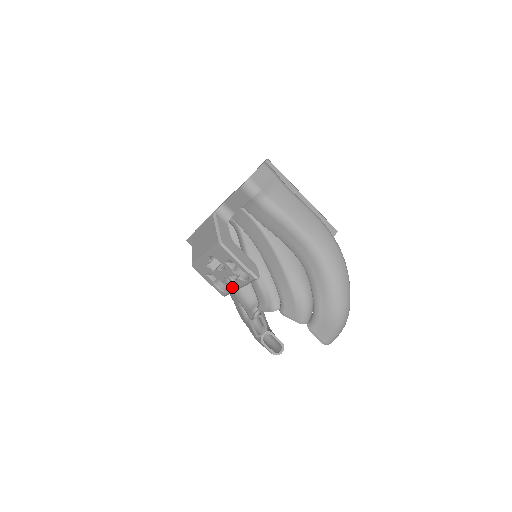
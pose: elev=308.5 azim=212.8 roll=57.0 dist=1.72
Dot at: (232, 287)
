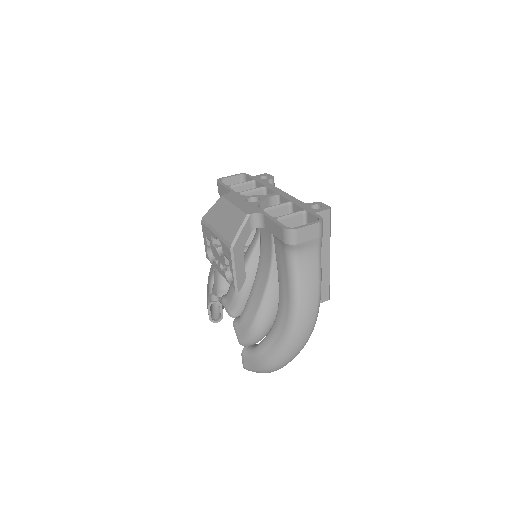
Dot at: (217, 267)
